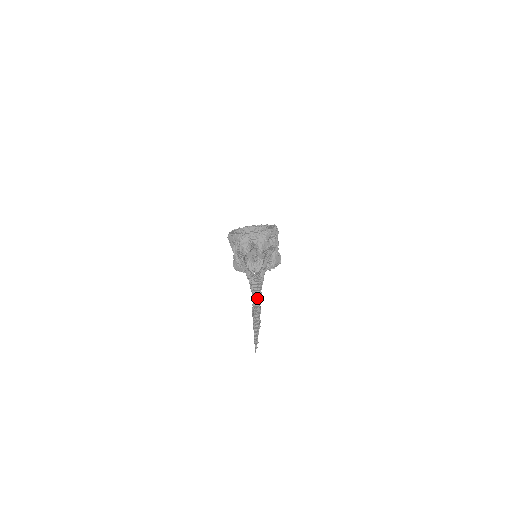
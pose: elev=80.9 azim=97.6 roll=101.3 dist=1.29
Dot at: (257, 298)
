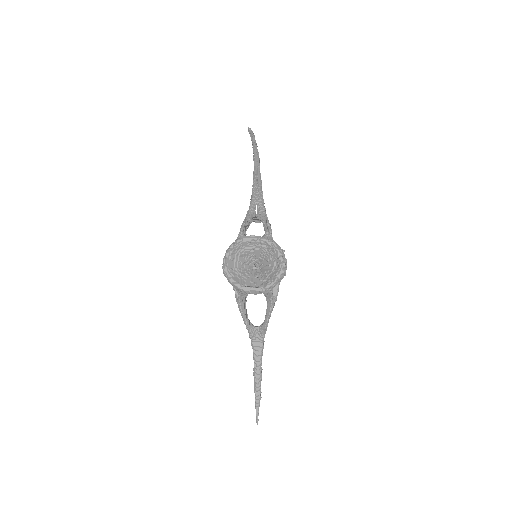
Dot at: (258, 366)
